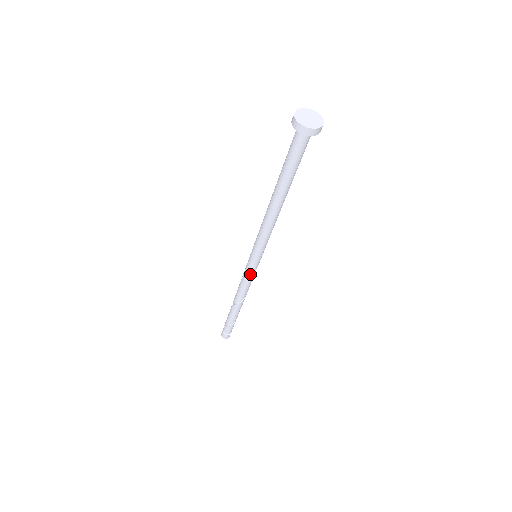
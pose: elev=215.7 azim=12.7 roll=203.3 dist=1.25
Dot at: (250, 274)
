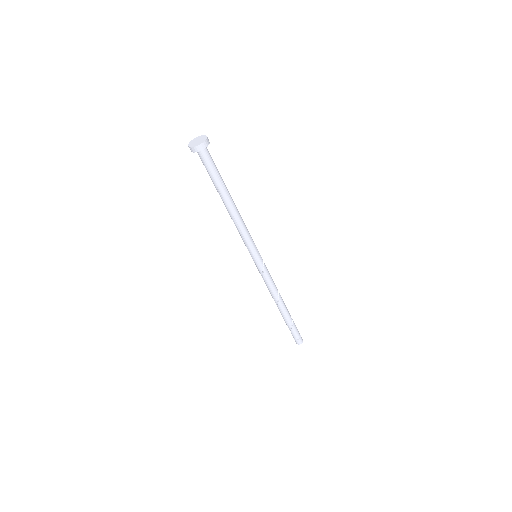
Dot at: (263, 273)
